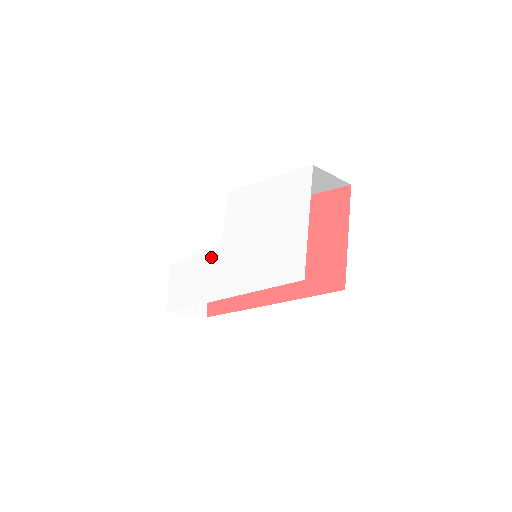
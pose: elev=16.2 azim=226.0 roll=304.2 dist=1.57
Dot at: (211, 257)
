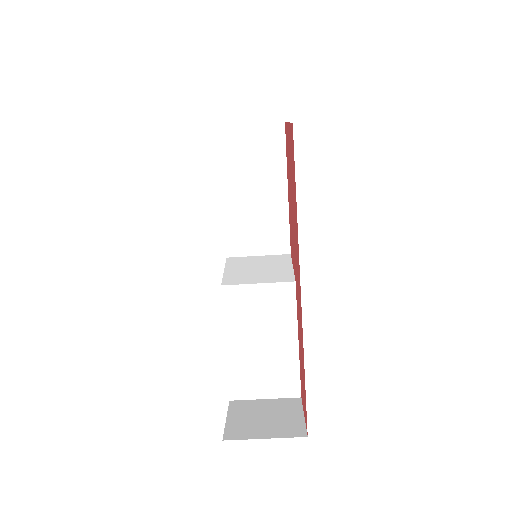
Dot at: occluded
